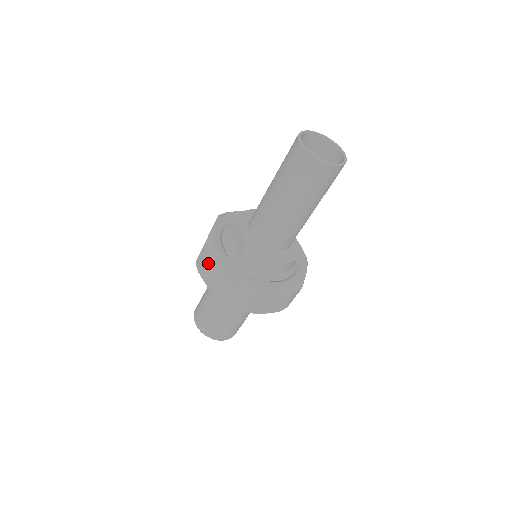
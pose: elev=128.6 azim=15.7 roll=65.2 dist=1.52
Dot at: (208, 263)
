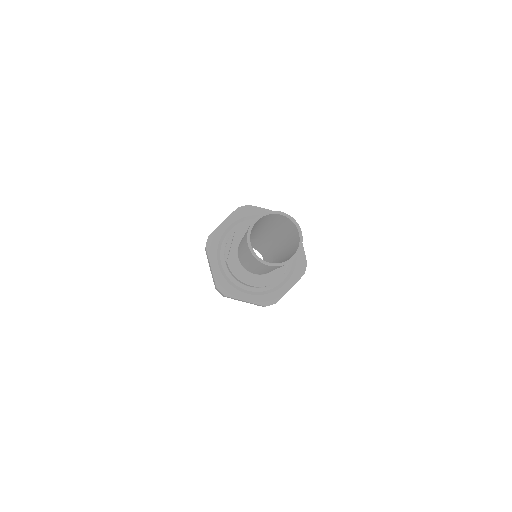
Dot at: (206, 253)
